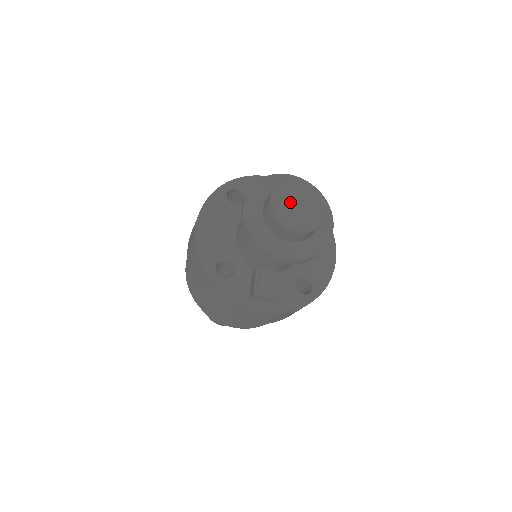
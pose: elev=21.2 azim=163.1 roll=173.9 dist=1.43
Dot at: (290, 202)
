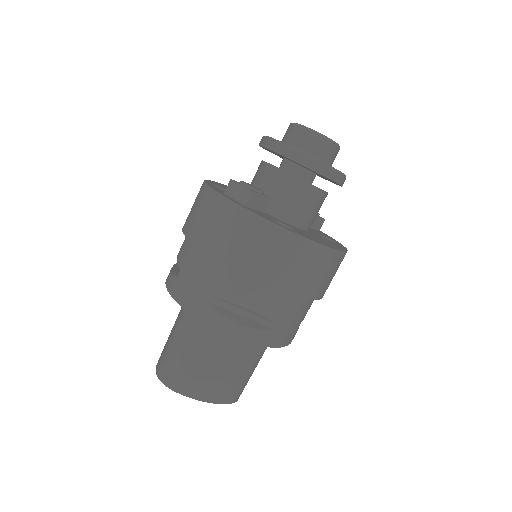
Dot at: occluded
